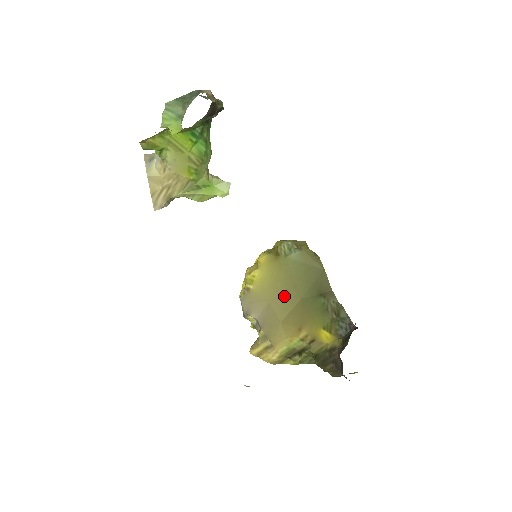
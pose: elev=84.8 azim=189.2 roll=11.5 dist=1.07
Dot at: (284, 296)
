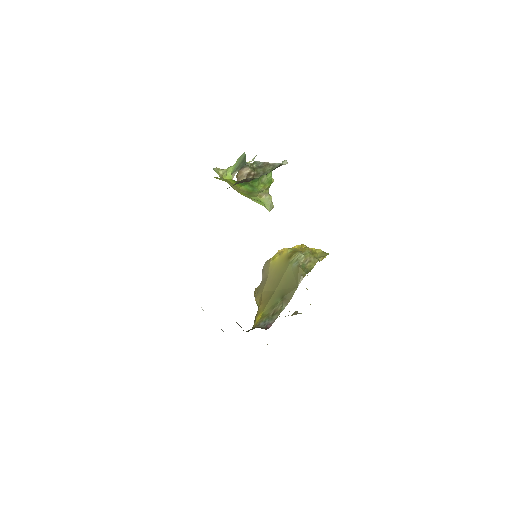
Dot at: (273, 281)
